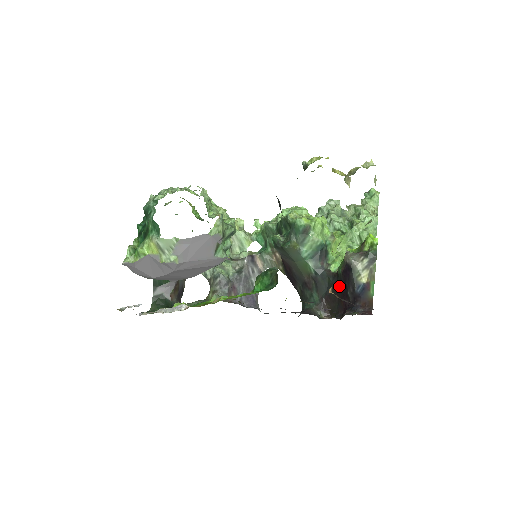
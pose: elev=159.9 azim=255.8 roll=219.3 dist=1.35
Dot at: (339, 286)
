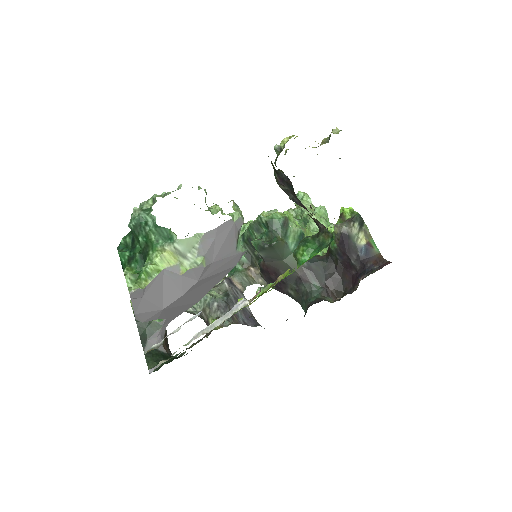
Dot at: (338, 262)
